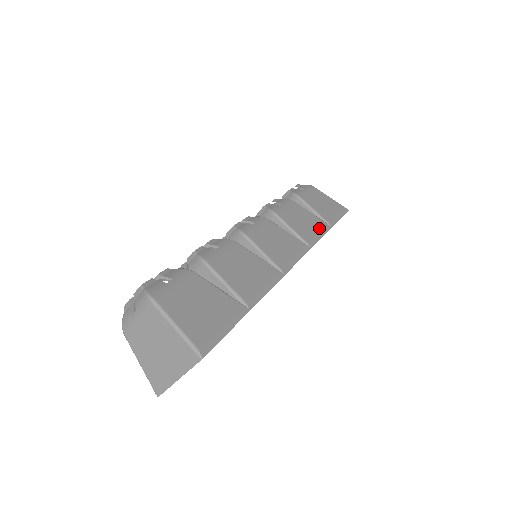
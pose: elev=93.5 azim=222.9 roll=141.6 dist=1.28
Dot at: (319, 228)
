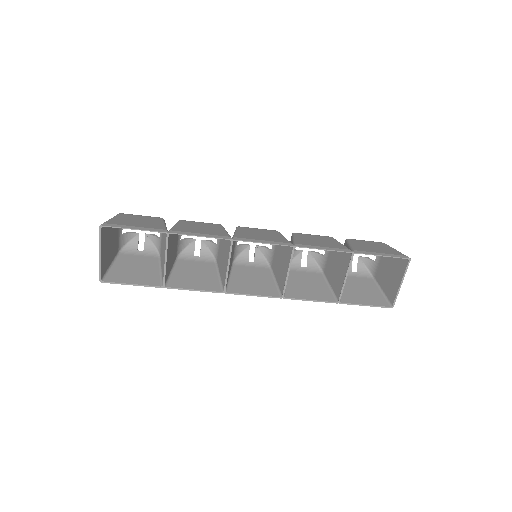
Dot at: (331, 247)
